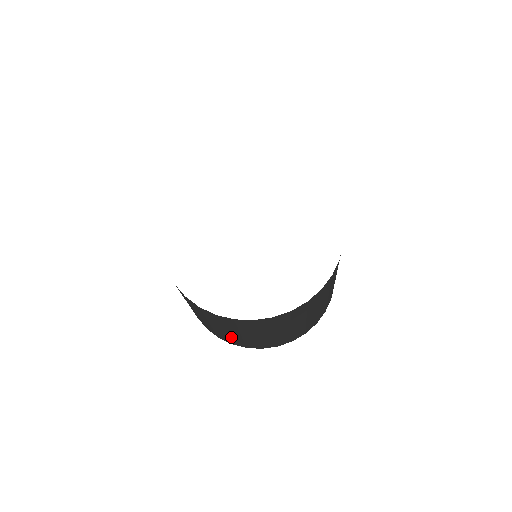
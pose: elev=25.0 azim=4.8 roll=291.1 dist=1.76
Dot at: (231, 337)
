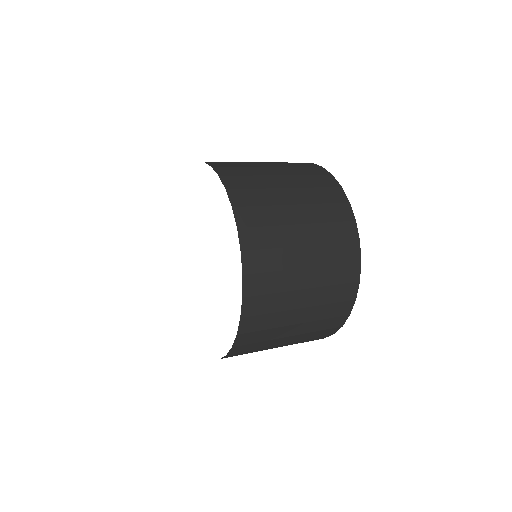
Dot at: occluded
